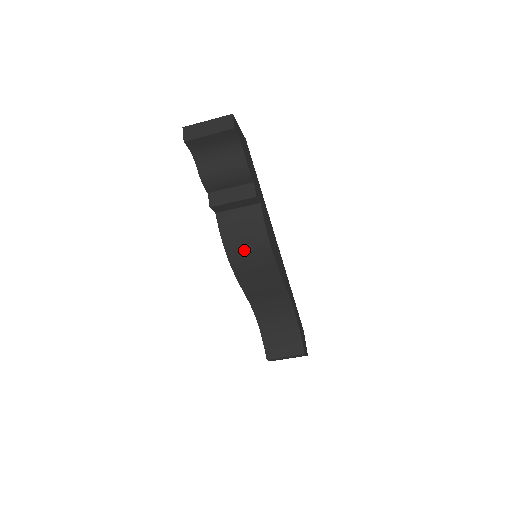
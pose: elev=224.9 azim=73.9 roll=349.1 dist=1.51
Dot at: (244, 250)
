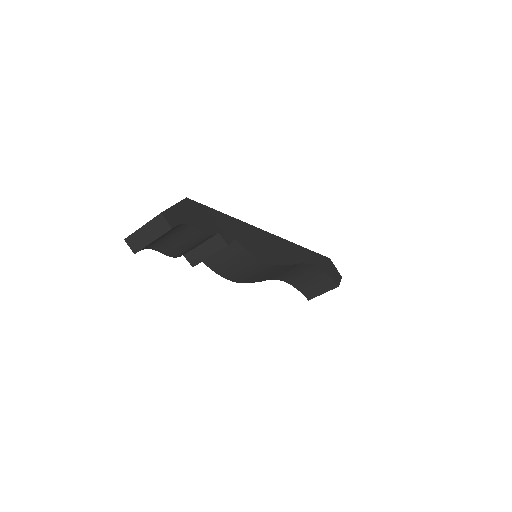
Dot at: (243, 273)
